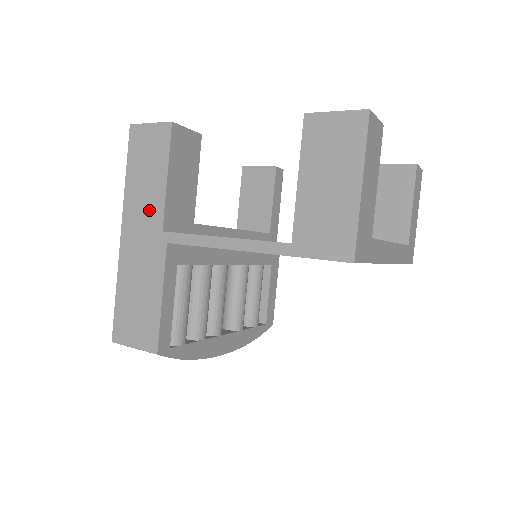
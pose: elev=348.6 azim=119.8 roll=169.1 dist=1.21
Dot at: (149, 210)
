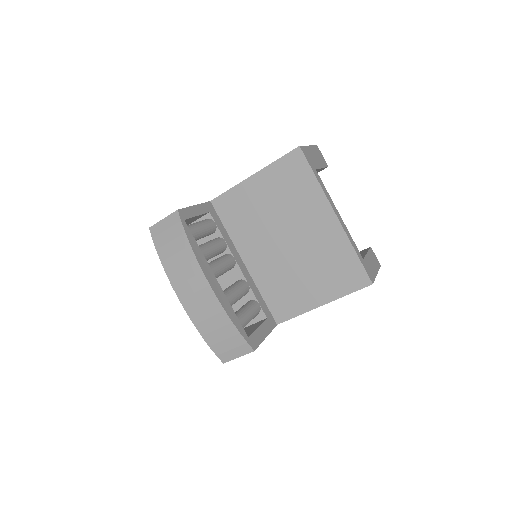
Dot at: occluded
